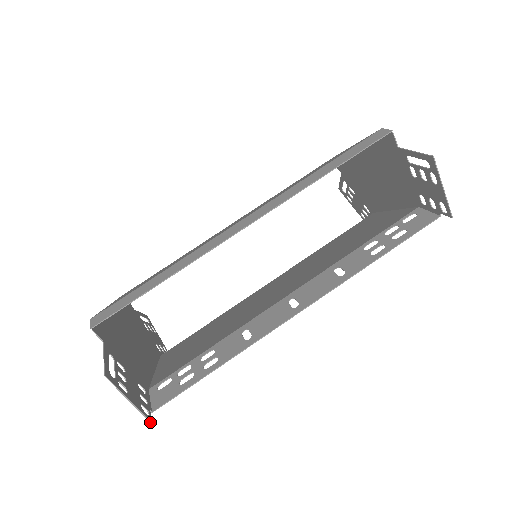
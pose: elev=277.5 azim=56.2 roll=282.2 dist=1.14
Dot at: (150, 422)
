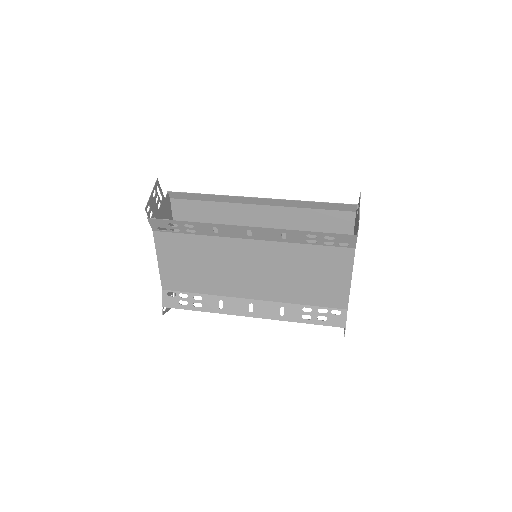
Dot at: (145, 208)
